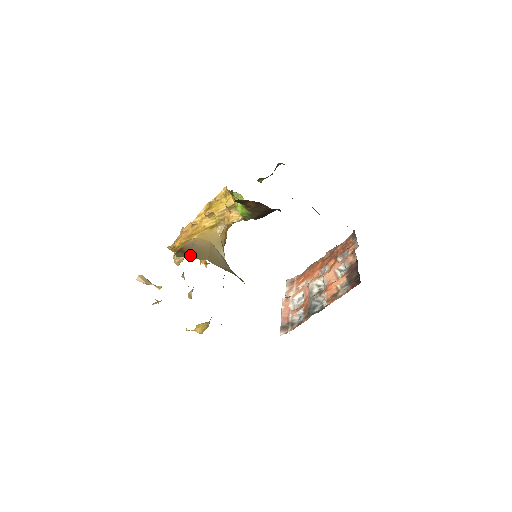
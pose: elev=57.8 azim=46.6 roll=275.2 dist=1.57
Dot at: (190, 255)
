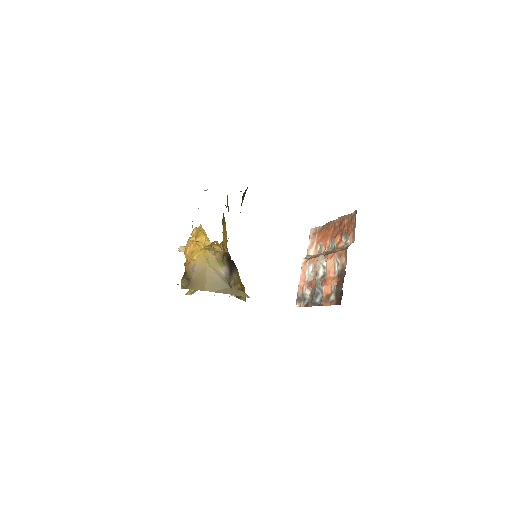
Dot at: (191, 286)
